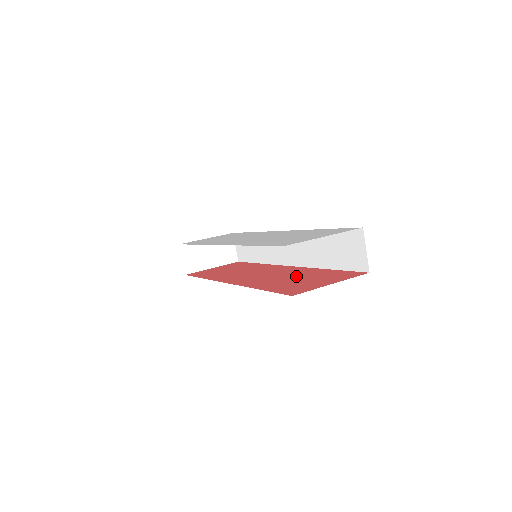
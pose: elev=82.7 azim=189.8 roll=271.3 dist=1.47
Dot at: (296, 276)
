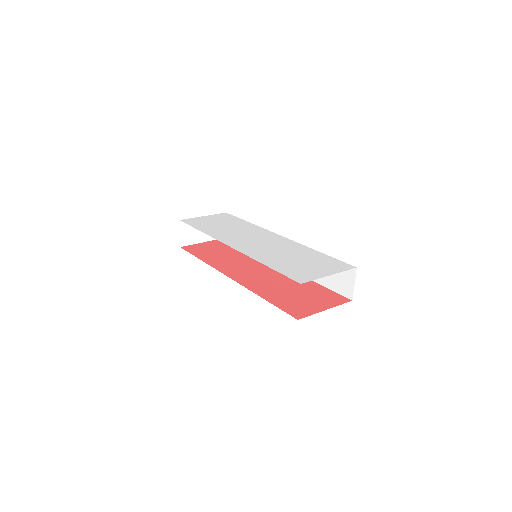
Dot at: (291, 286)
